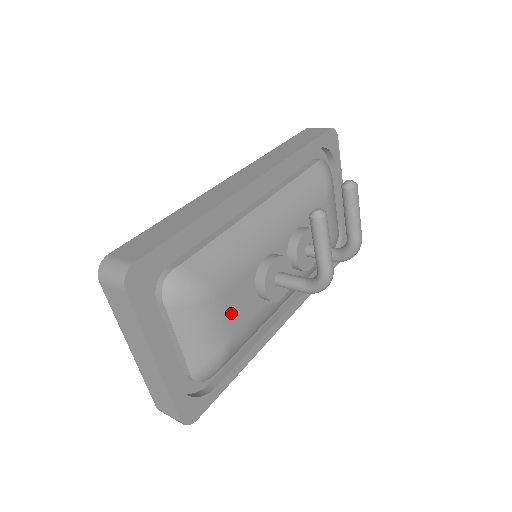
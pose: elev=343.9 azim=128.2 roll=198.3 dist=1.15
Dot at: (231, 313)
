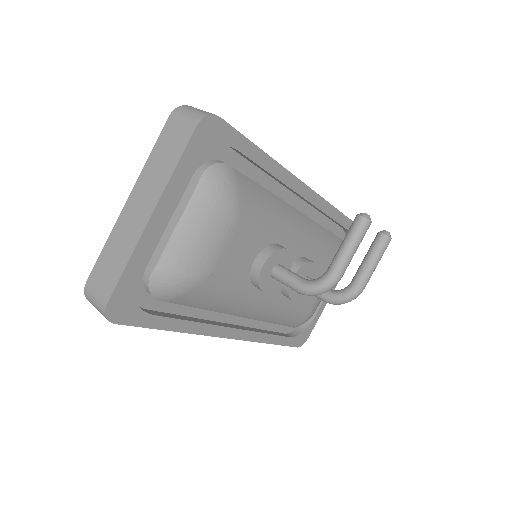
Dot at: (229, 251)
